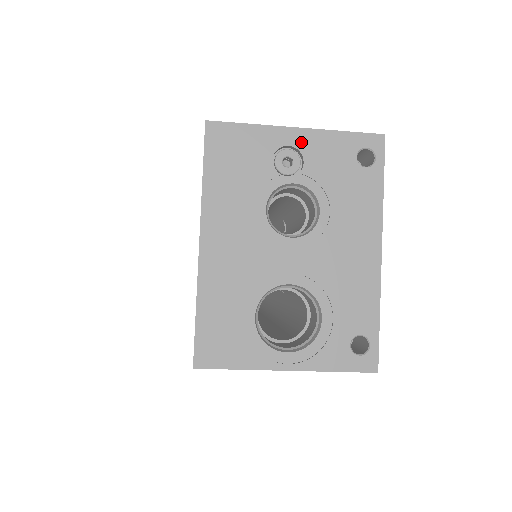
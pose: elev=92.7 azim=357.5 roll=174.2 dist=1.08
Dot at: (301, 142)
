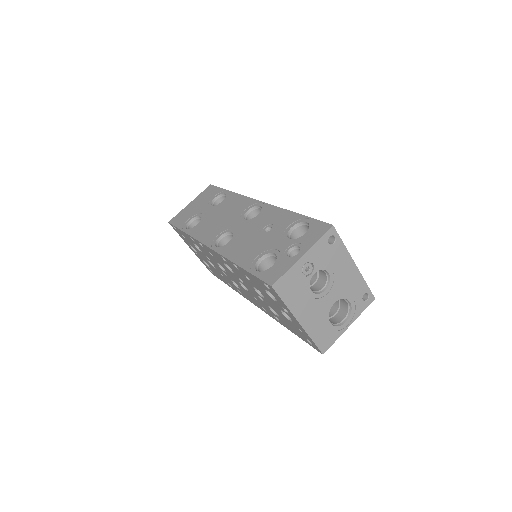
Dot at: (308, 258)
